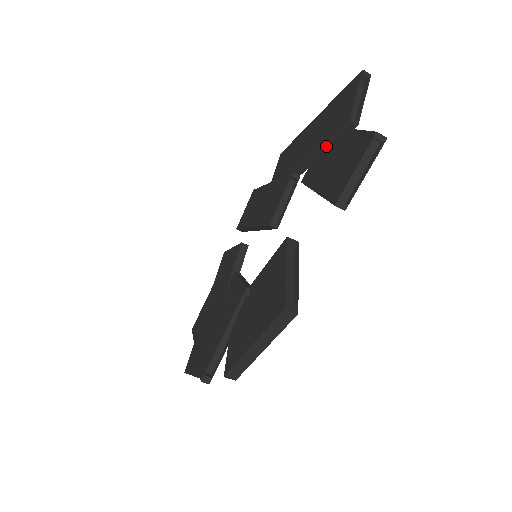
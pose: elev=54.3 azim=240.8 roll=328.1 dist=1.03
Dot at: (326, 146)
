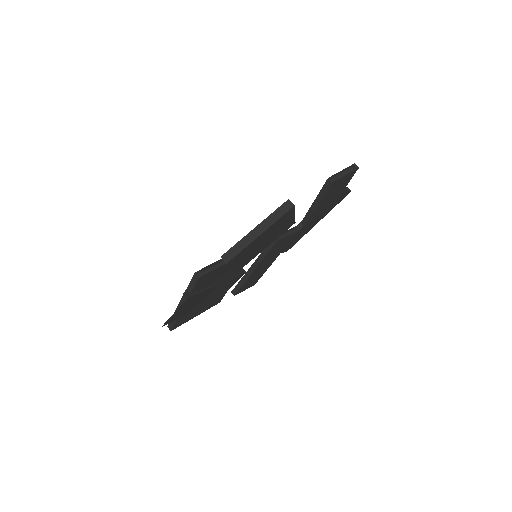
Dot at: occluded
